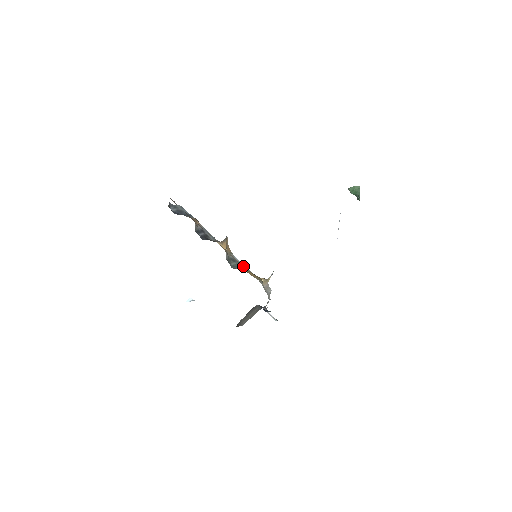
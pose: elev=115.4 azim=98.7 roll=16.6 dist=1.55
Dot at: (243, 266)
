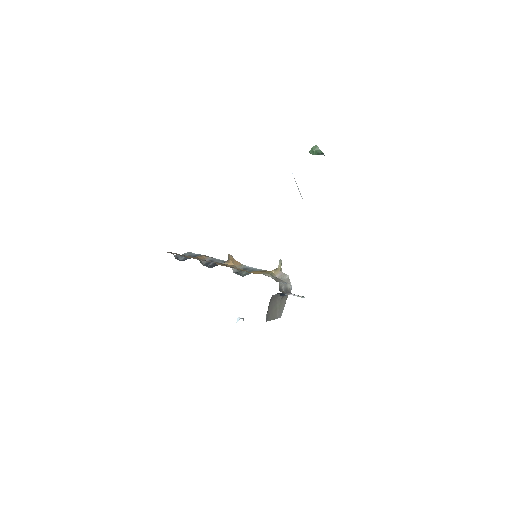
Dot at: (256, 269)
